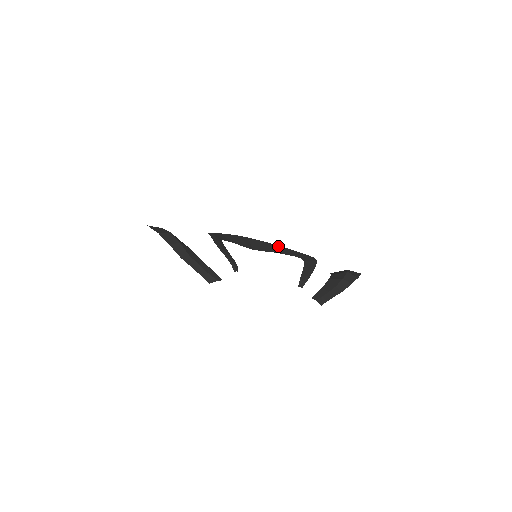
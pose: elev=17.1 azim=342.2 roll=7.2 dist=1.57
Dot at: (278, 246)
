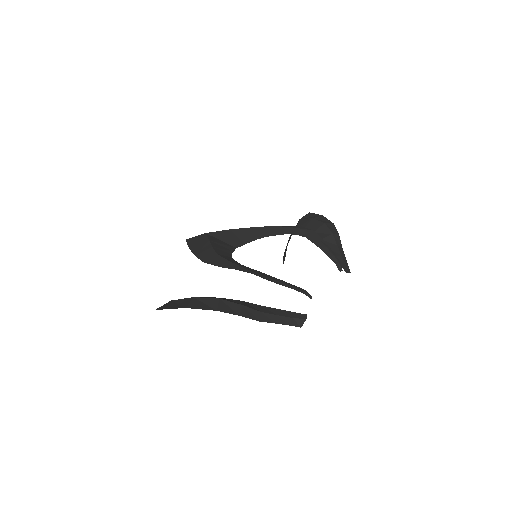
Dot at: (249, 229)
